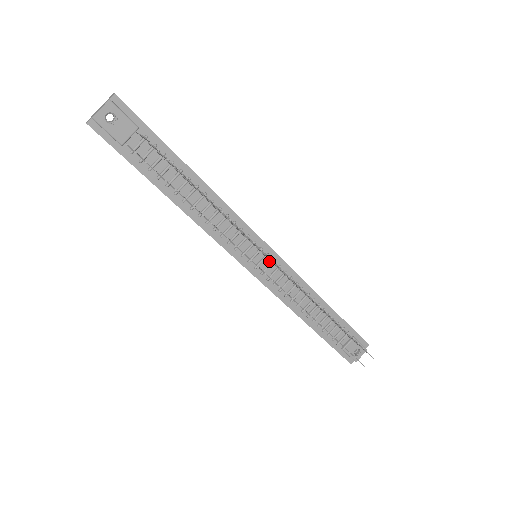
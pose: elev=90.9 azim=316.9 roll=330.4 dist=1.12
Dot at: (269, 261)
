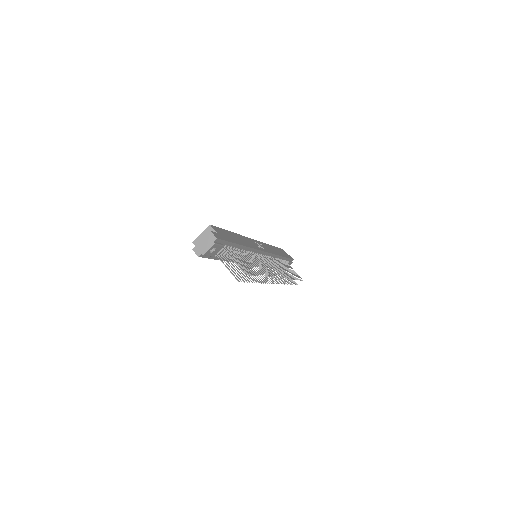
Dot at: (263, 257)
